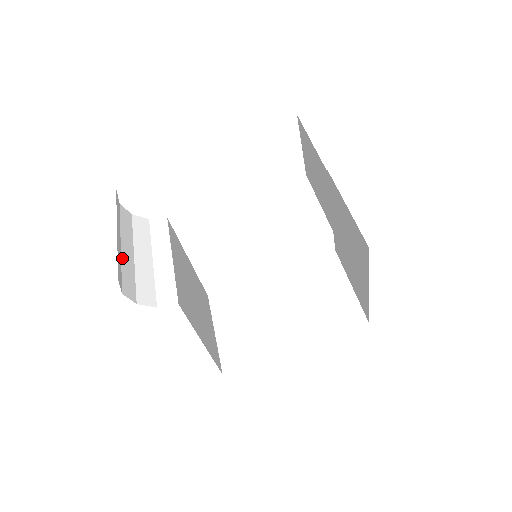
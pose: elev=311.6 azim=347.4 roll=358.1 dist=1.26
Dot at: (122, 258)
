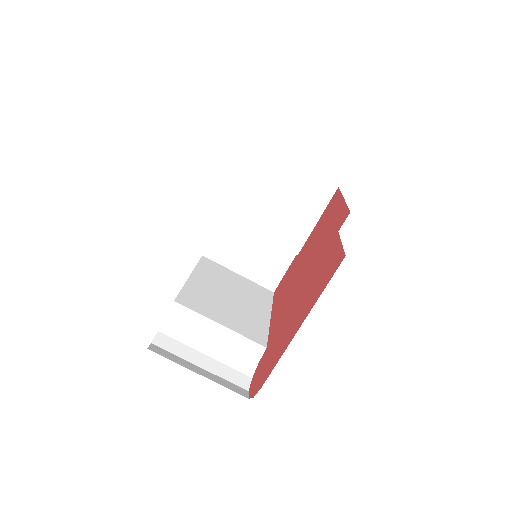
Dot at: (214, 373)
